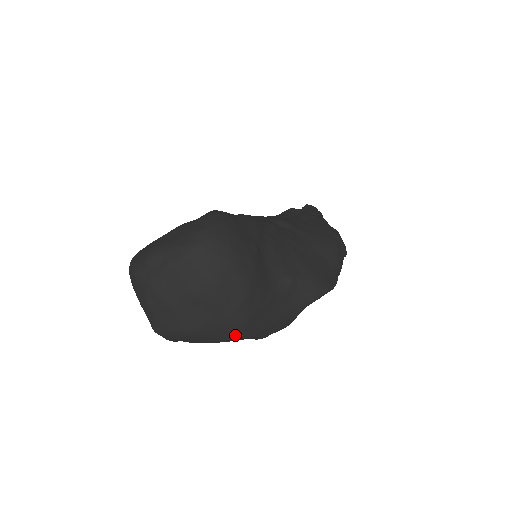
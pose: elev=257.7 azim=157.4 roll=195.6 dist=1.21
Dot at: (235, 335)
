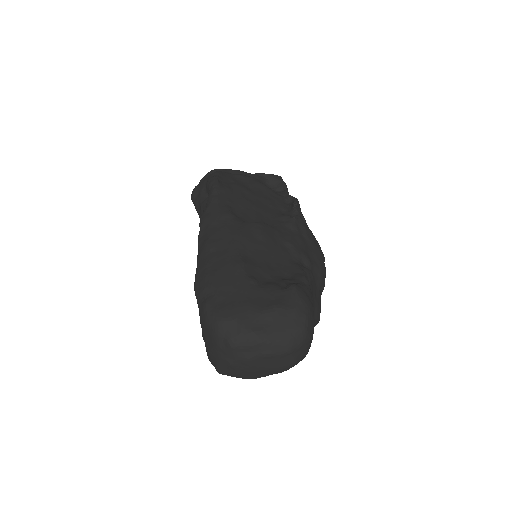
Dot at: occluded
